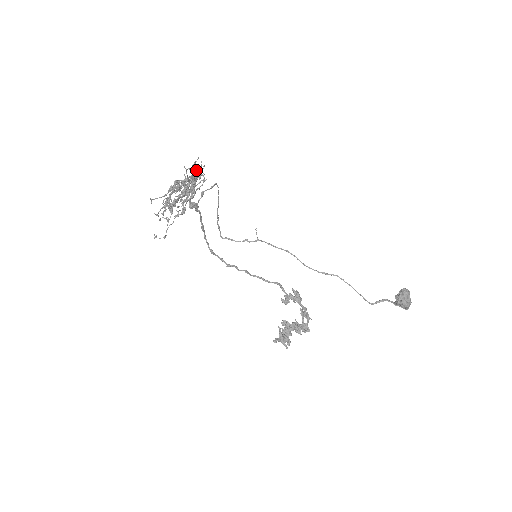
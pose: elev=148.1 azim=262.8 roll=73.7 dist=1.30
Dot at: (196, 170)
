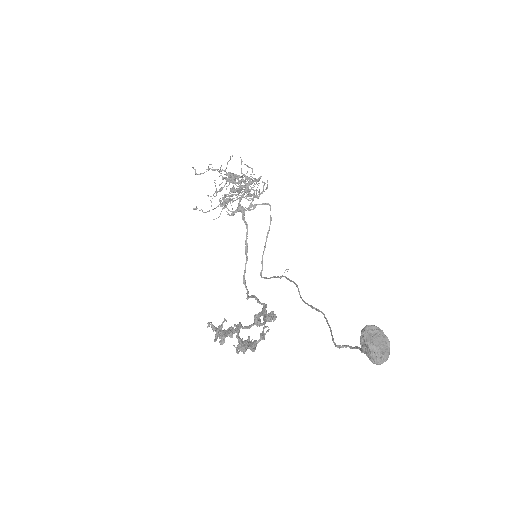
Dot at: (262, 192)
